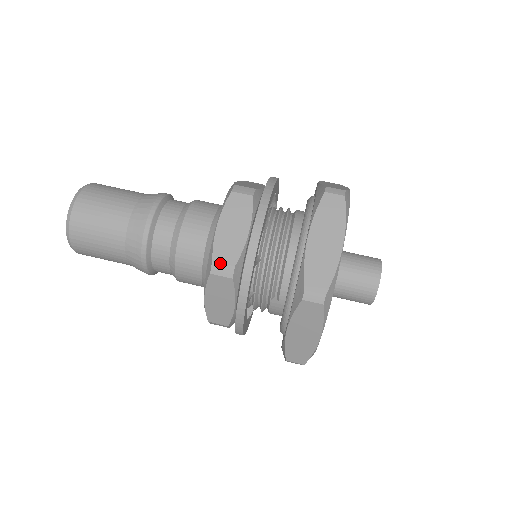
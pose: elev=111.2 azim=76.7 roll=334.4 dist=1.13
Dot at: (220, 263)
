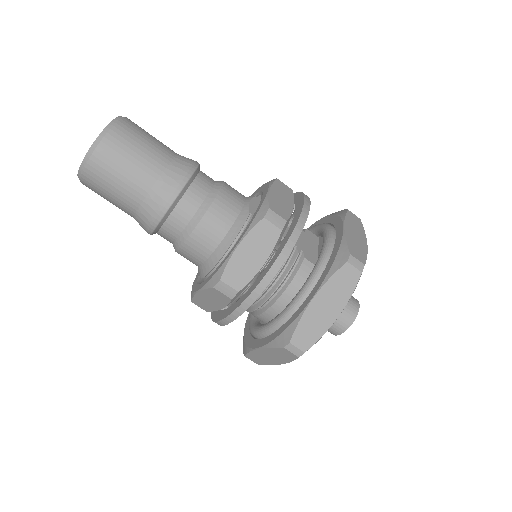
Dot at: (197, 305)
